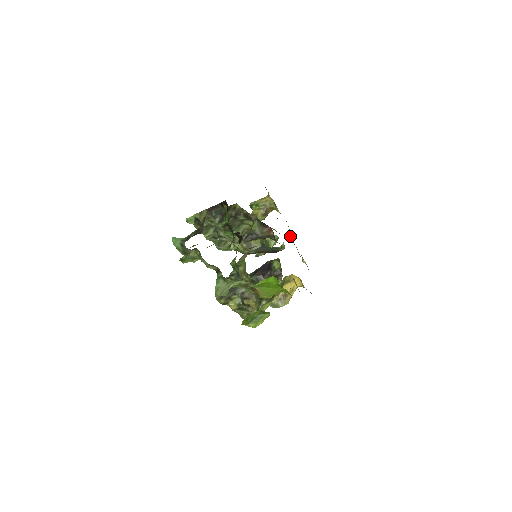
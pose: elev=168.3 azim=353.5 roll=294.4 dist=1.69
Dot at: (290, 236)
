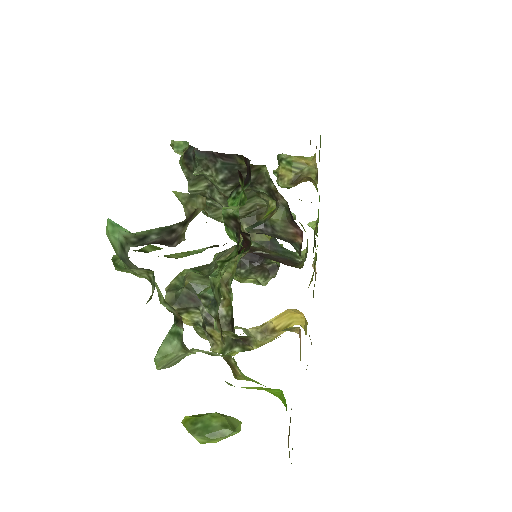
Dot at: (313, 224)
